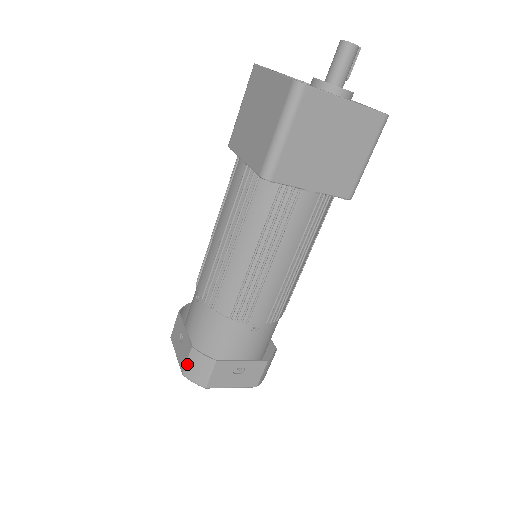
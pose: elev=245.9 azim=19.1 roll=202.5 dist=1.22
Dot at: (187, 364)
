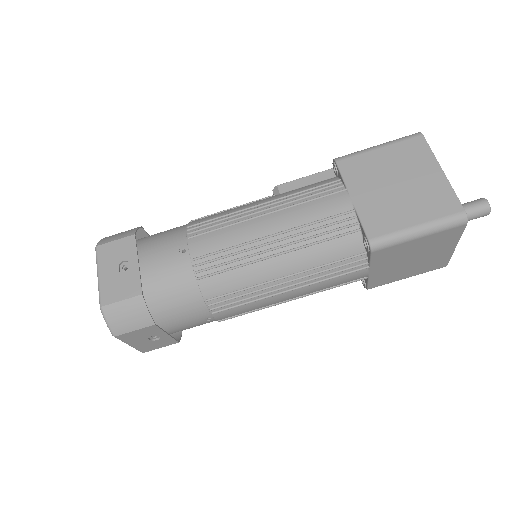
Dot at: (118, 303)
